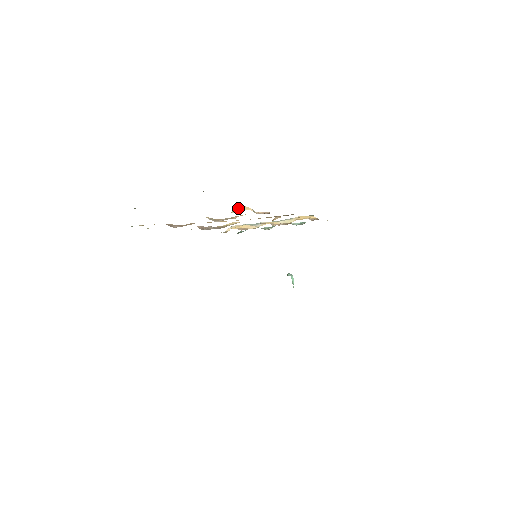
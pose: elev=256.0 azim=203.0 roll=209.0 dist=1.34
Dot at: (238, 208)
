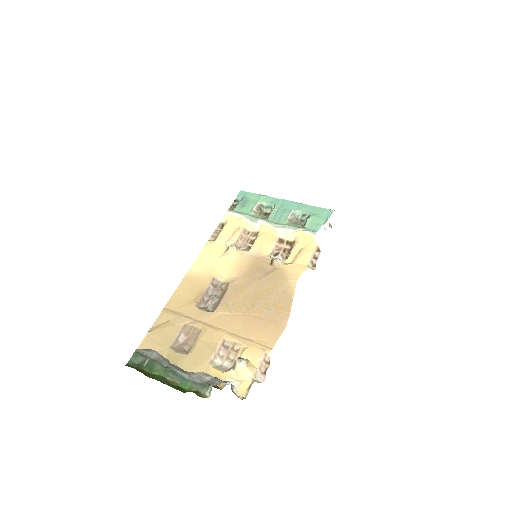
Dot at: (240, 371)
